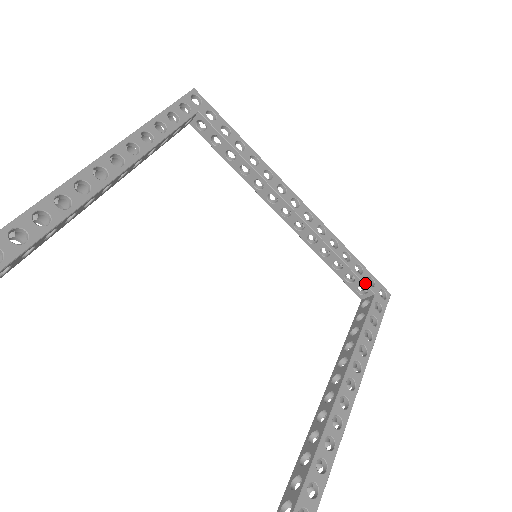
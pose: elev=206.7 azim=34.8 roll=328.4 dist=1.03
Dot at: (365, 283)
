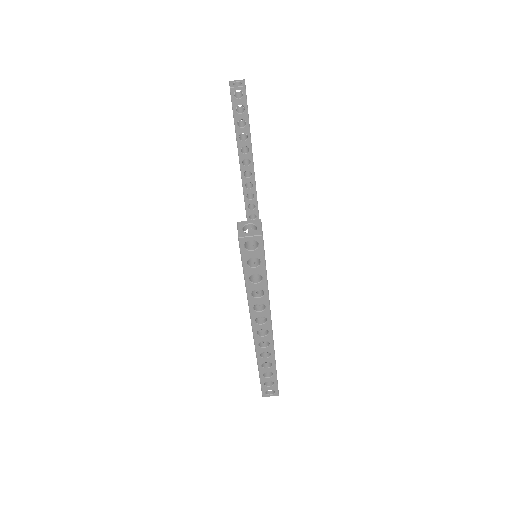
Dot at: occluded
